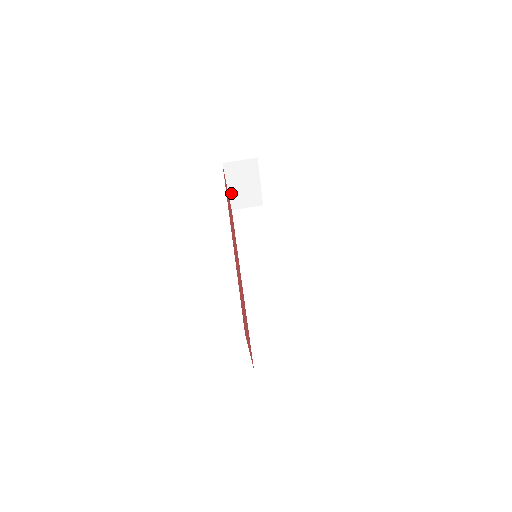
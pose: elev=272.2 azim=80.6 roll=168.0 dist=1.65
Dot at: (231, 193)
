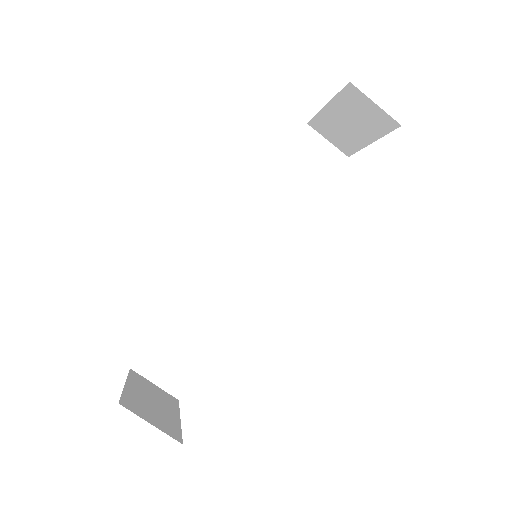
Dot at: (325, 112)
